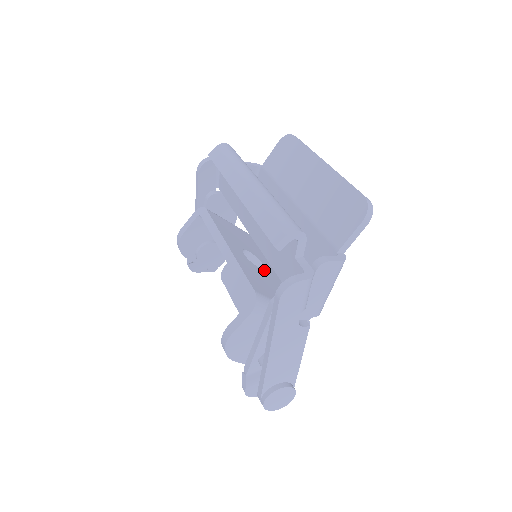
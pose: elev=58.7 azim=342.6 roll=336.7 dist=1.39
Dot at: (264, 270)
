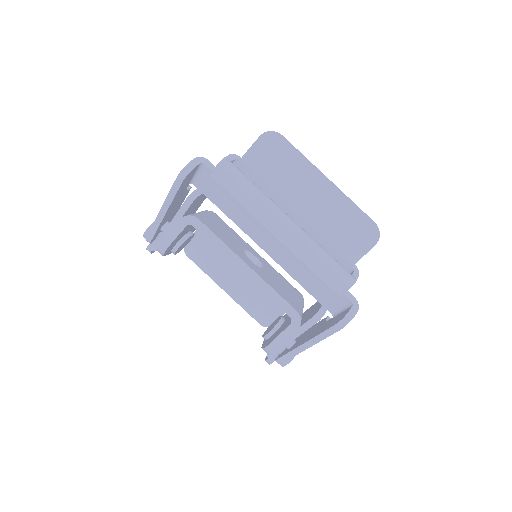
Dot at: (263, 266)
